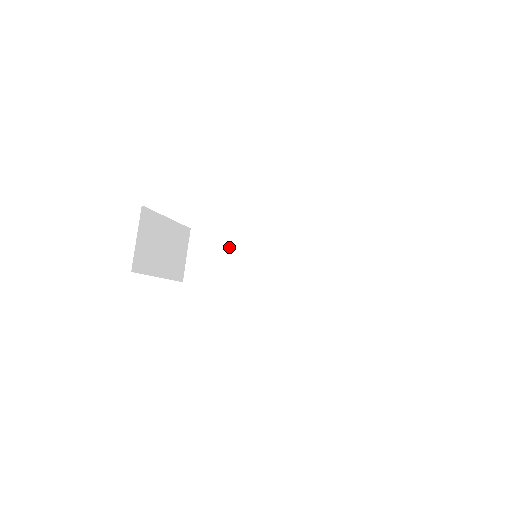
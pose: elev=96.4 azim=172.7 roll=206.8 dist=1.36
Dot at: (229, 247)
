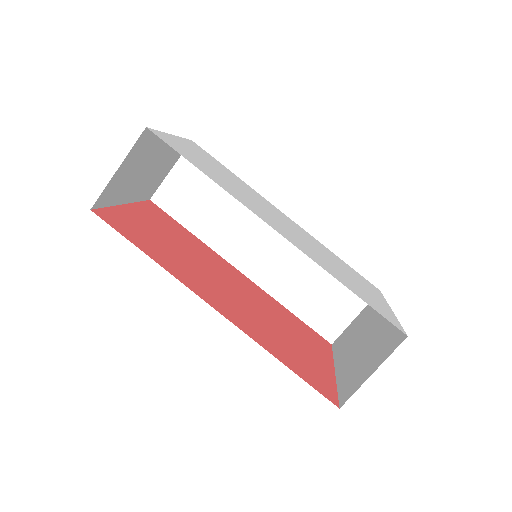
Dot at: (227, 195)
